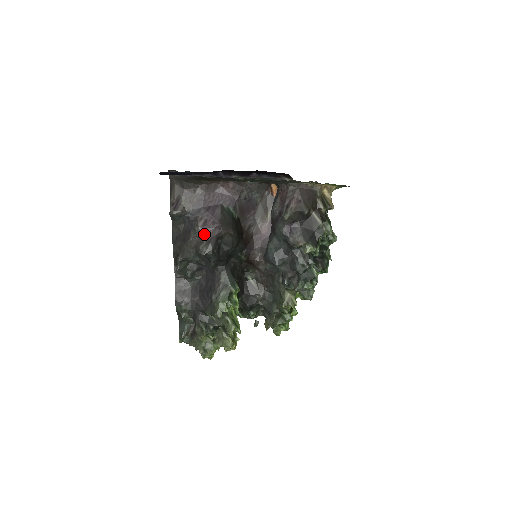
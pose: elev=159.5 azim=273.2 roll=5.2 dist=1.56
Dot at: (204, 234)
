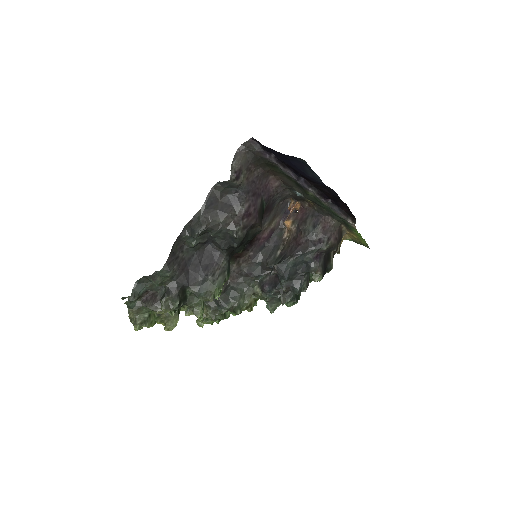
Dot at: (244, 217)
